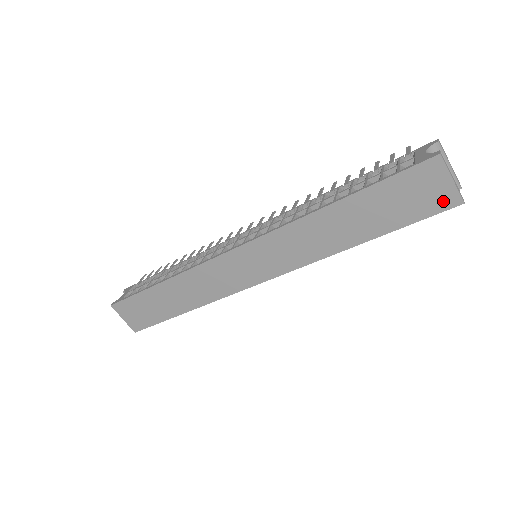
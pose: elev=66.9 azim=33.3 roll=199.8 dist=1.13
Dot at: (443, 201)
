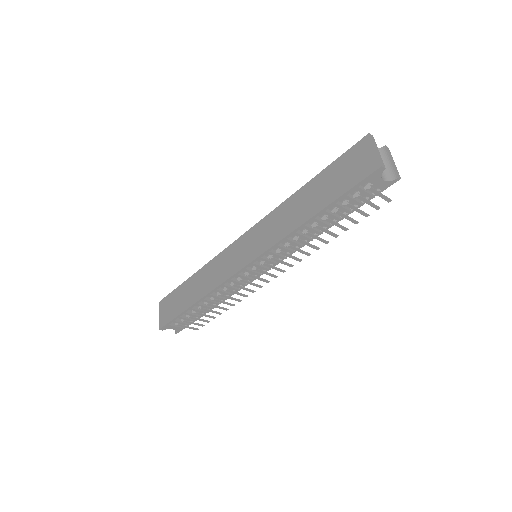
Dot at: (368, 168)
